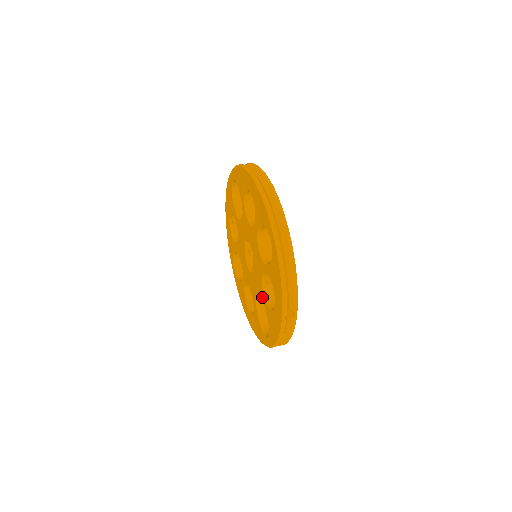
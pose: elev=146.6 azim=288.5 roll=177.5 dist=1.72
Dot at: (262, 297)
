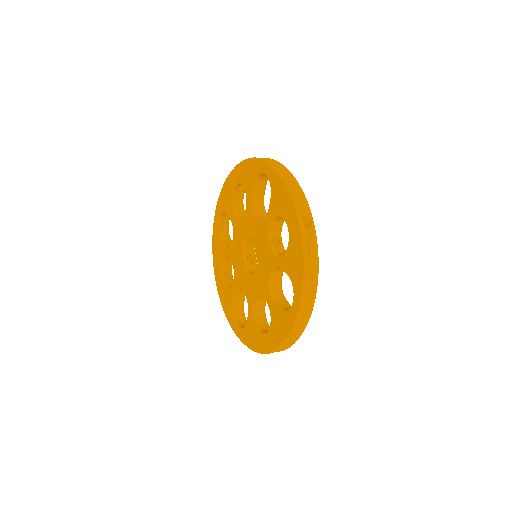
Dot at: (273, 263)
